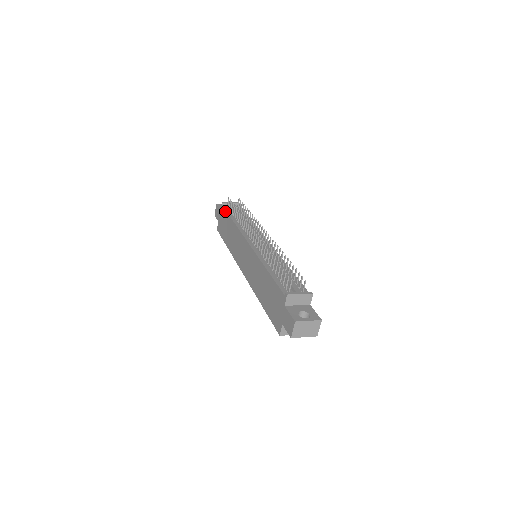
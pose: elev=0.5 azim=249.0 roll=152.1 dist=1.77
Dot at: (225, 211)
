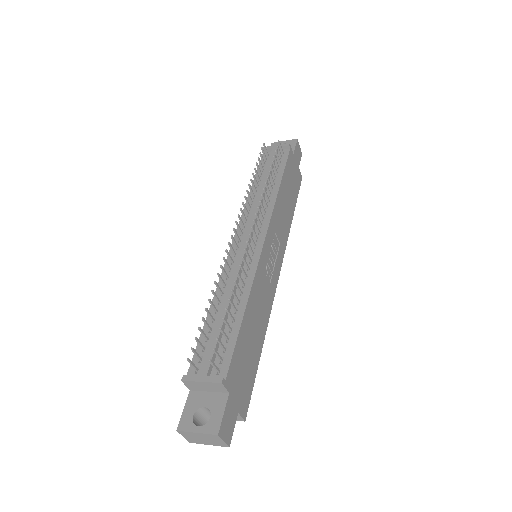
Dot at: (259, 166)
